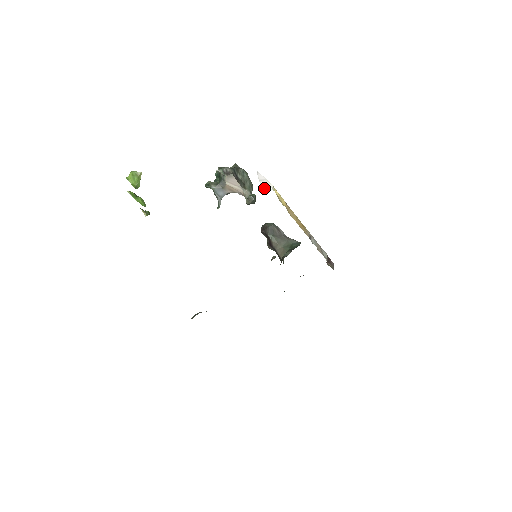
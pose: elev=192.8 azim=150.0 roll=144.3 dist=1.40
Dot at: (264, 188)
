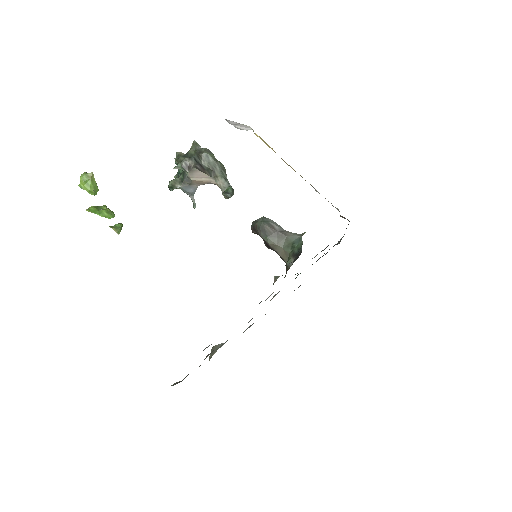
Dot at: (241, 129)
